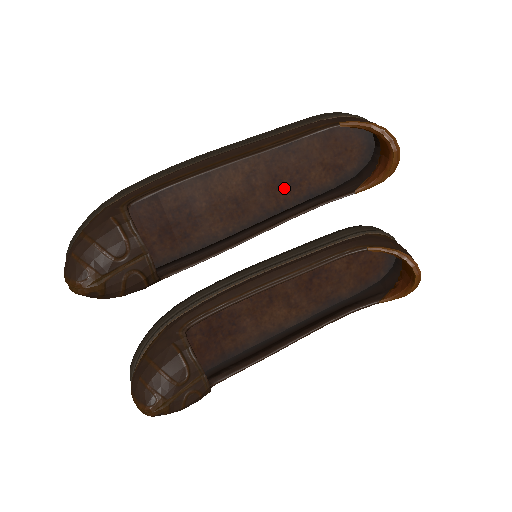
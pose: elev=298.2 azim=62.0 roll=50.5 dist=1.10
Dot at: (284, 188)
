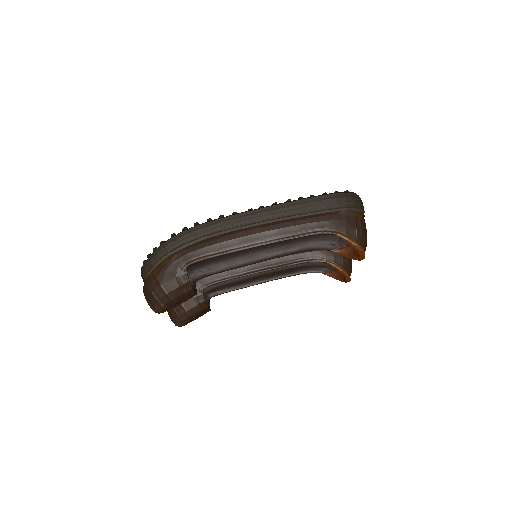
Dot at: occluded
